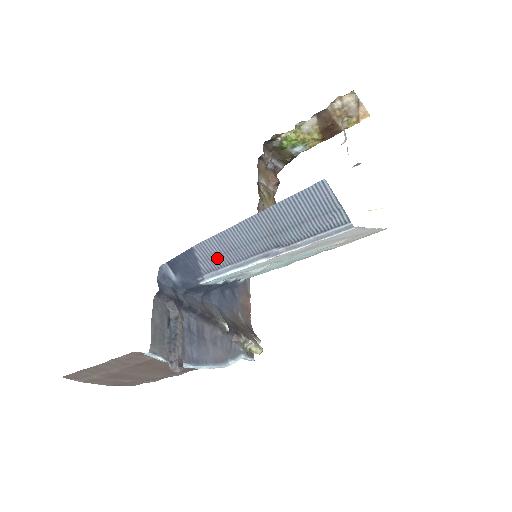
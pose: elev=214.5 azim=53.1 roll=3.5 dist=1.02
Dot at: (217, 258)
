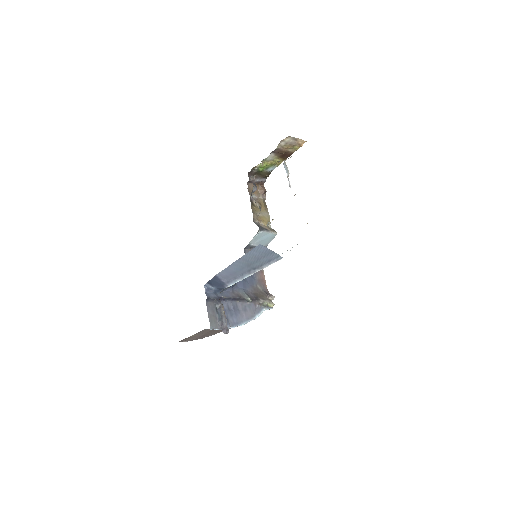
Dot at: (229, 277)
